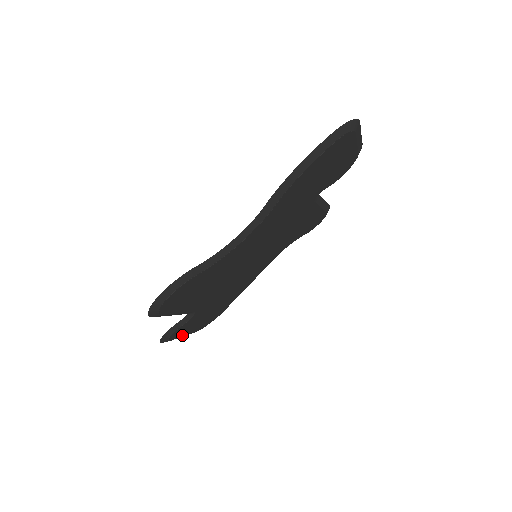
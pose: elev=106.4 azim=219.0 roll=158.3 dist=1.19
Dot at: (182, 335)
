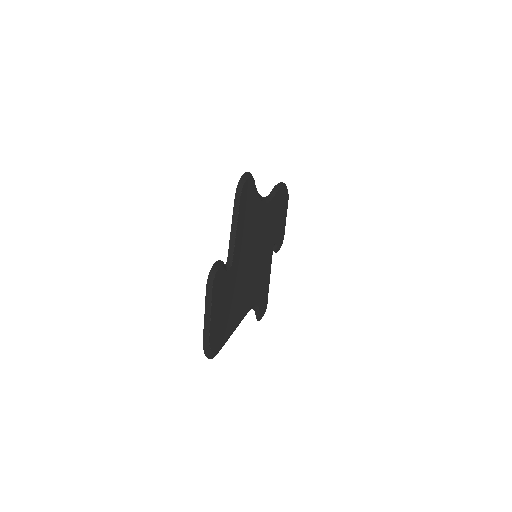
Dot at: (212, 304)
